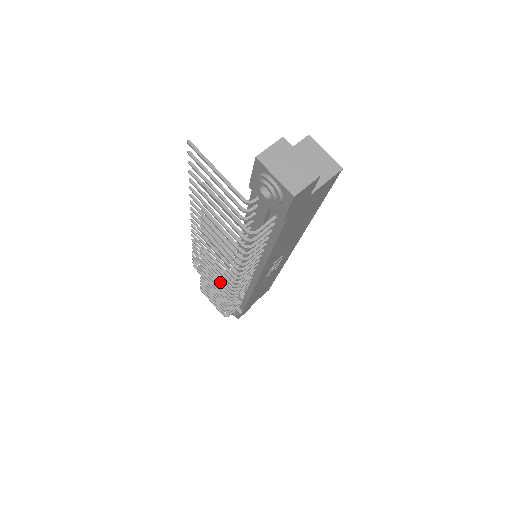
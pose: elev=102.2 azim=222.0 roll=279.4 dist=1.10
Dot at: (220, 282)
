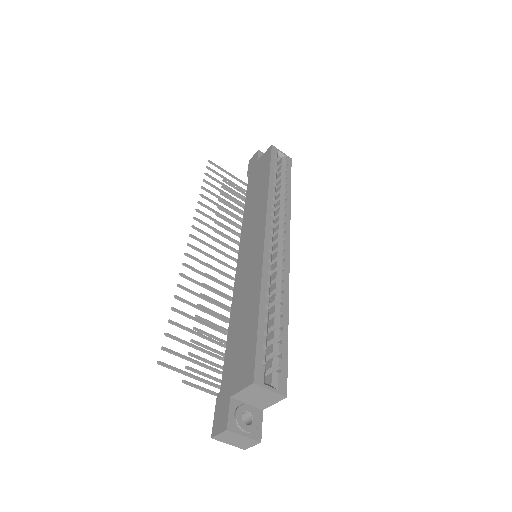
Dot at: occluded
